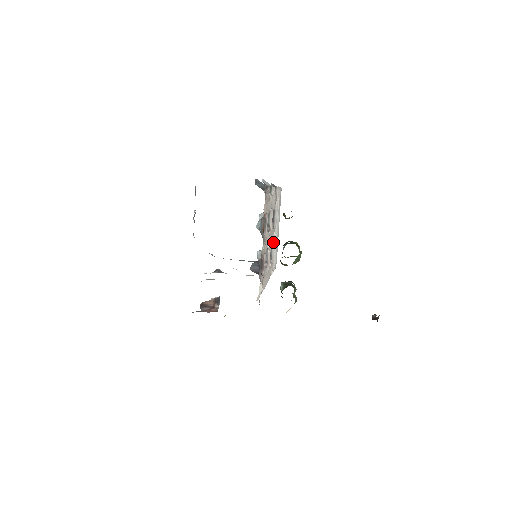
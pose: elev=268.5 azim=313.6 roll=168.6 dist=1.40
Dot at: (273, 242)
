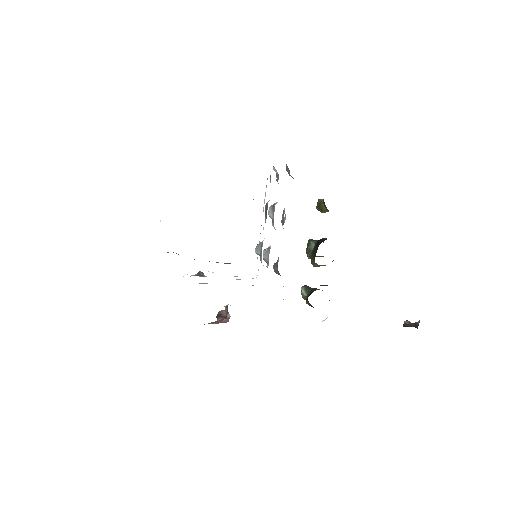
Dot at: occluded
